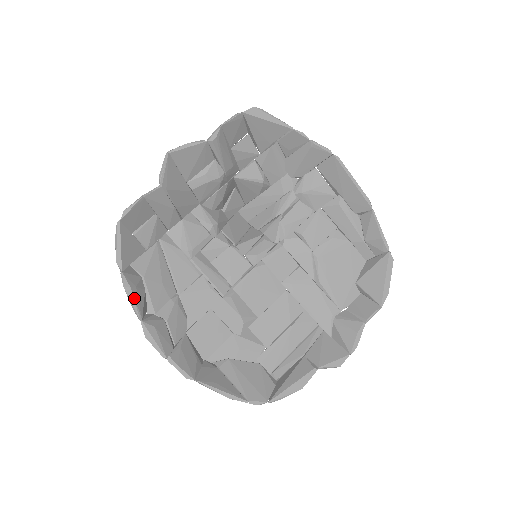
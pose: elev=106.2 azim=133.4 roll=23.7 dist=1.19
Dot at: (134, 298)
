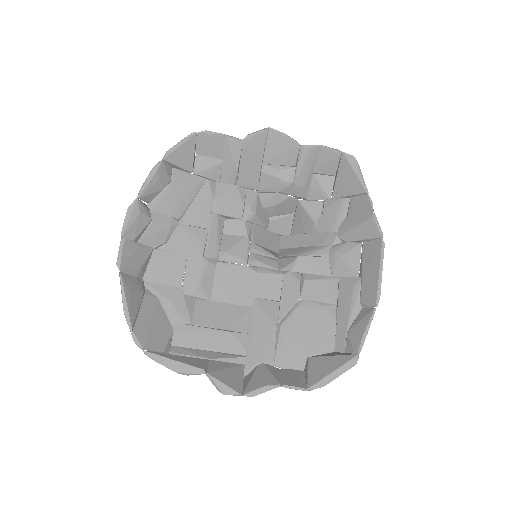
Dot at: (150, 181)
